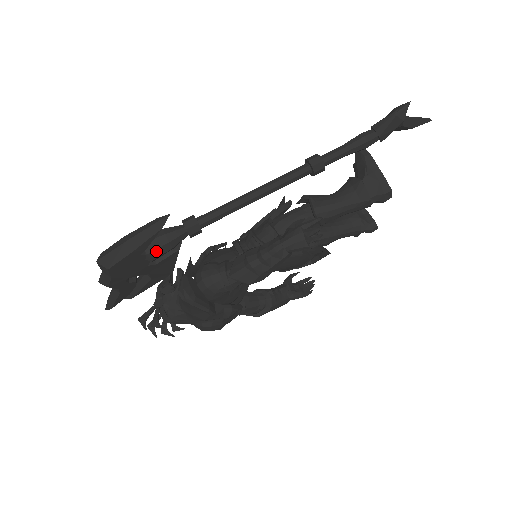
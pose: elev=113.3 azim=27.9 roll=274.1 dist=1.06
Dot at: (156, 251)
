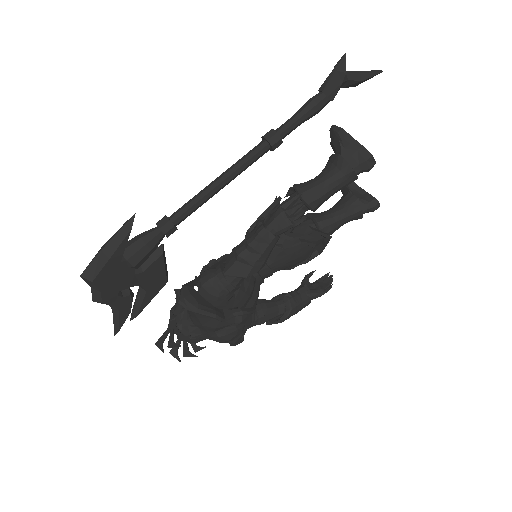
Dot at: (135, 255)
